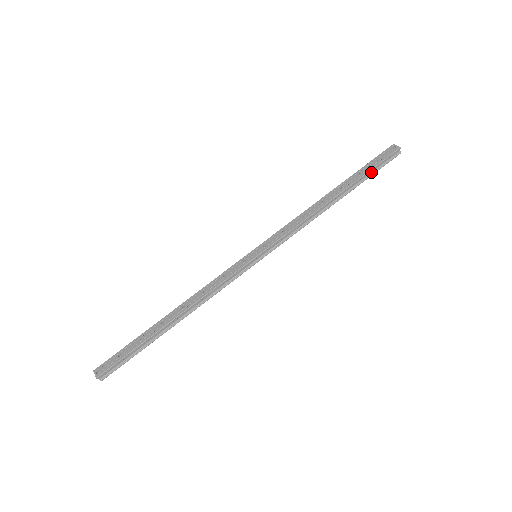
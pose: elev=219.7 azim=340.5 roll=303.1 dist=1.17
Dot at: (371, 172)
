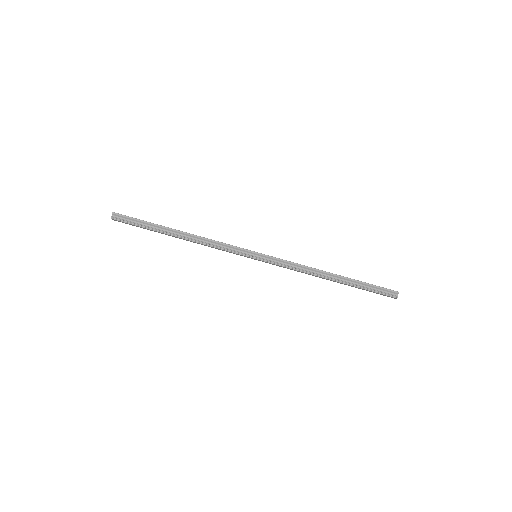
Dot at: (368, 287)
